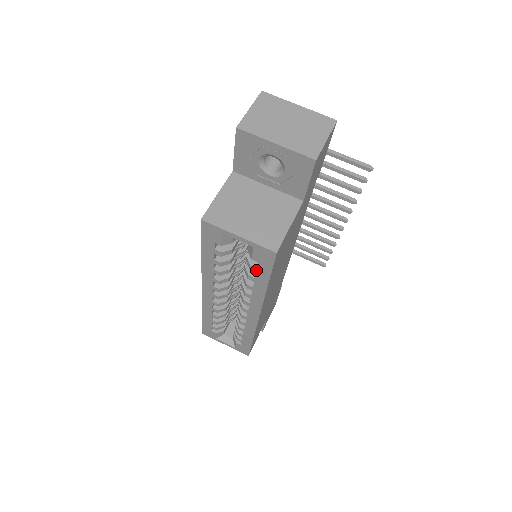
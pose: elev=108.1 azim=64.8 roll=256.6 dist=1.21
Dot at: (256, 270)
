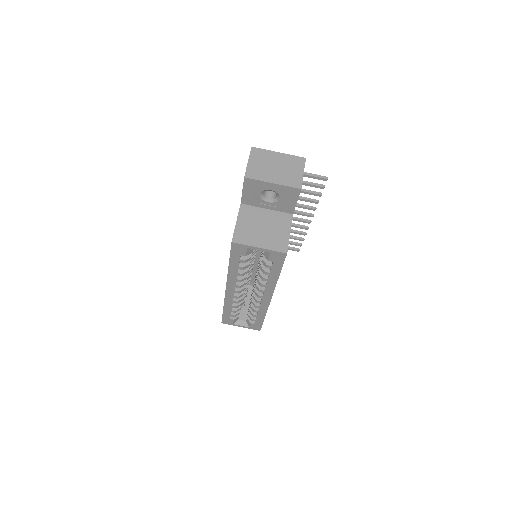
Dot at: (271, 267)
